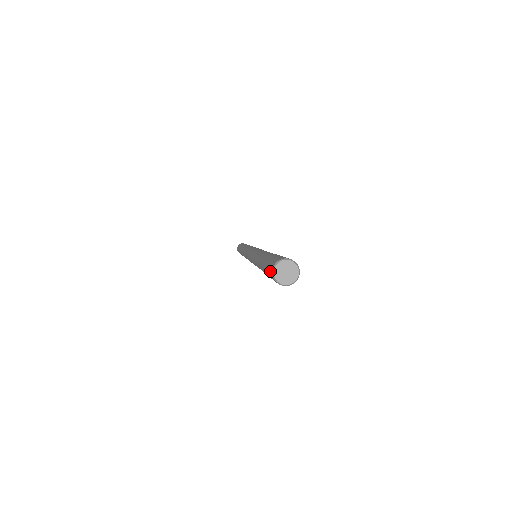
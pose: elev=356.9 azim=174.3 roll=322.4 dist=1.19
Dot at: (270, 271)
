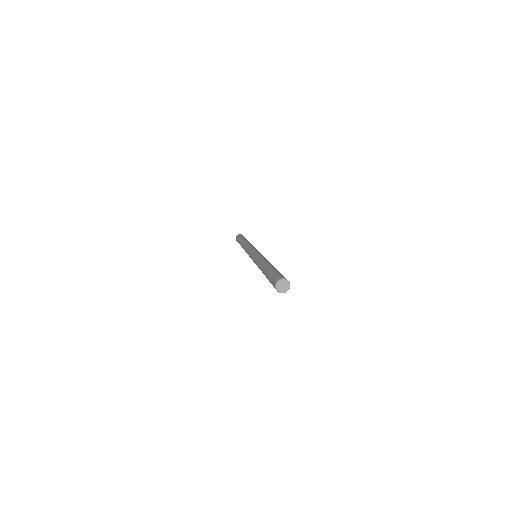
Dot at: occluded
